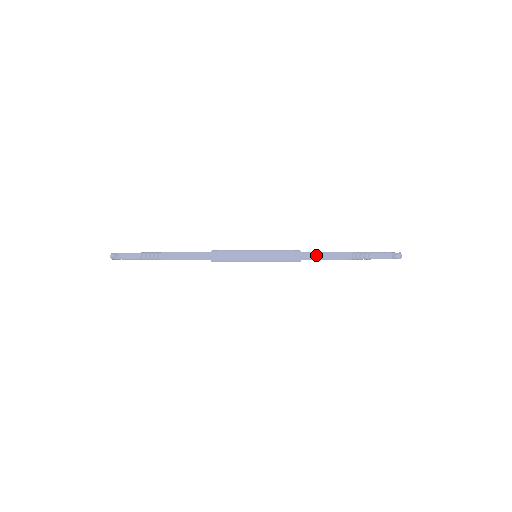
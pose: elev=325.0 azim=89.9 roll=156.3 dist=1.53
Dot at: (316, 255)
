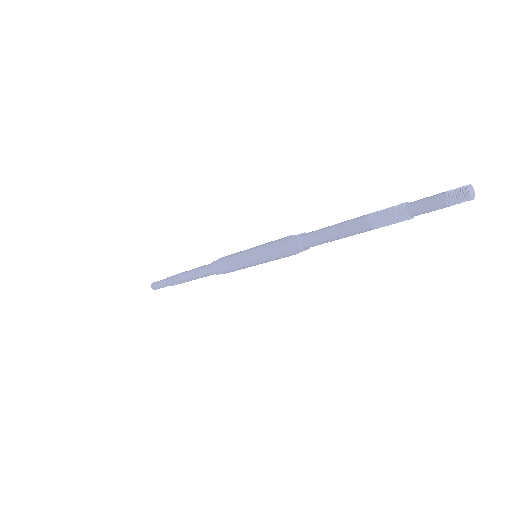
Dot at: (322, 229)
